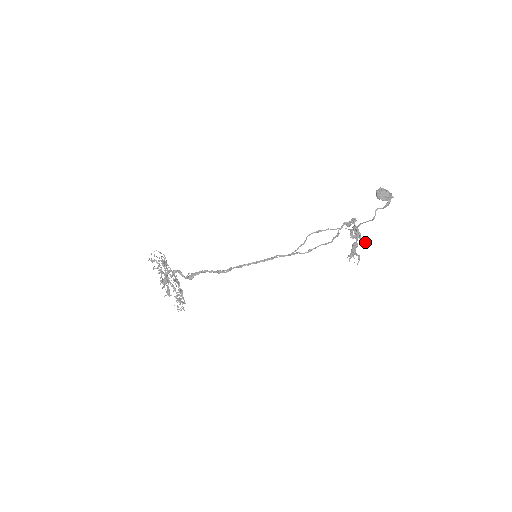
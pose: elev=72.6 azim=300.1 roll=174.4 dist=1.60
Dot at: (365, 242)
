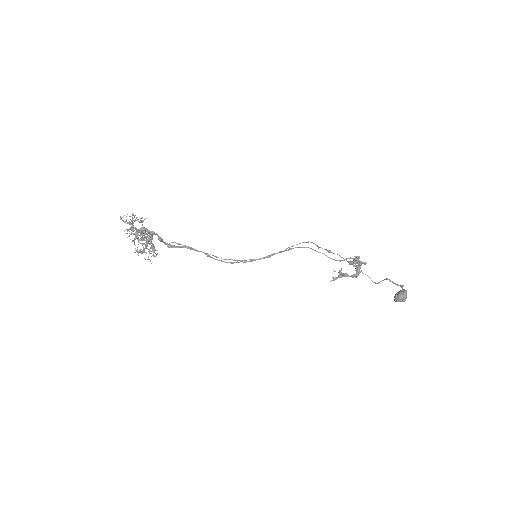
Dot at: (355, 264)
